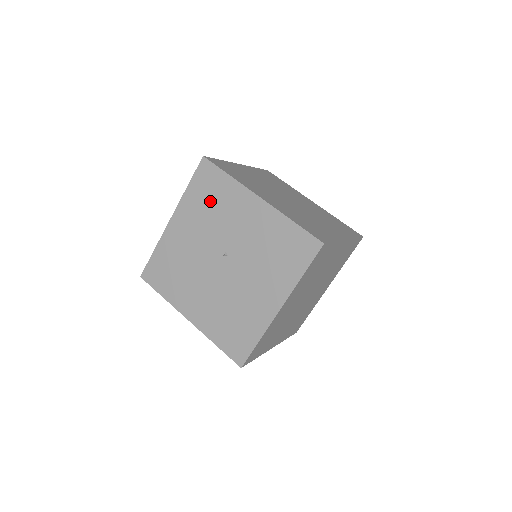
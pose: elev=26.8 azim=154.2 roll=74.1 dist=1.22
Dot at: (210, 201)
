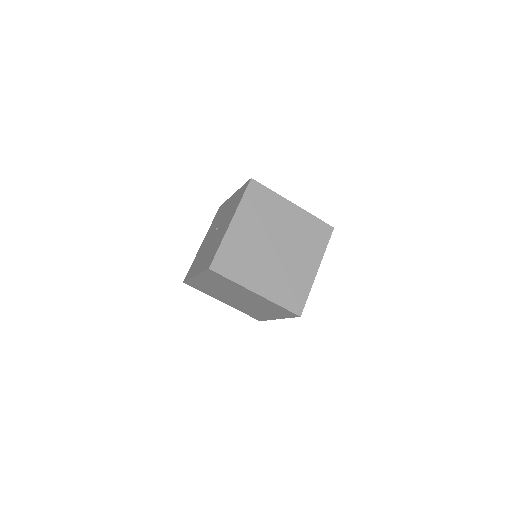
Dot at: (217, 218)
